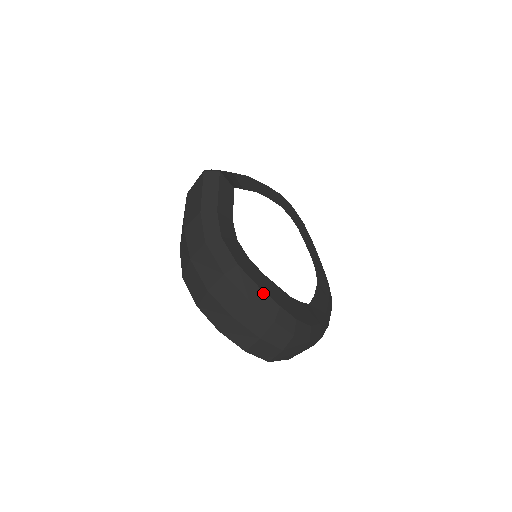
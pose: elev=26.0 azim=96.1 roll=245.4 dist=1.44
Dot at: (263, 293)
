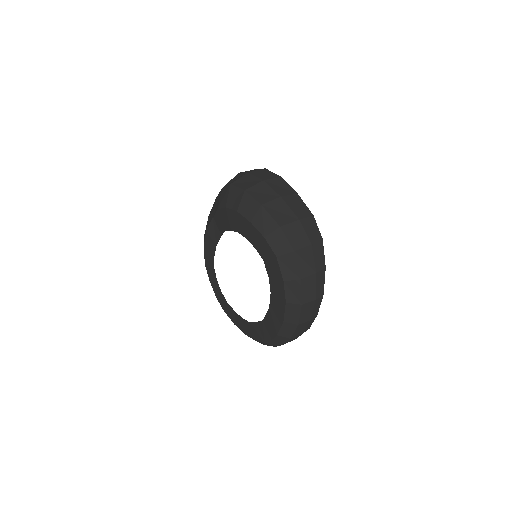
Dot at: occluded
